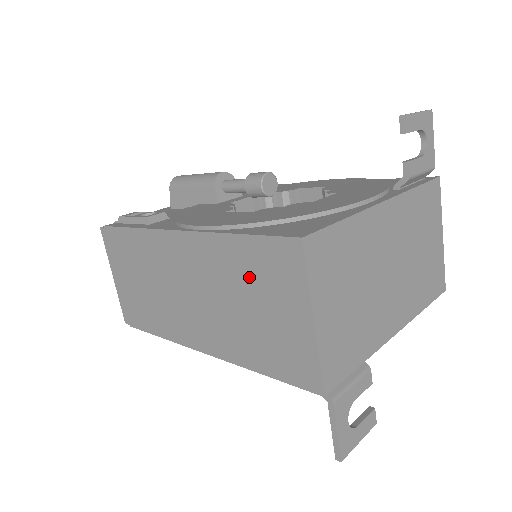
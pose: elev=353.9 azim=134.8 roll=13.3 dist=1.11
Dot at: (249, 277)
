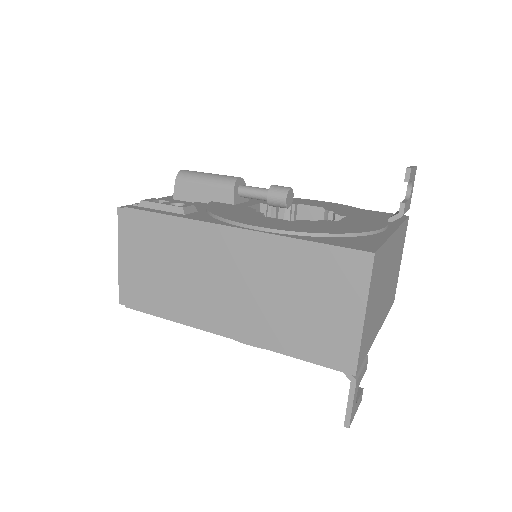
Dot at: (307, 277)
